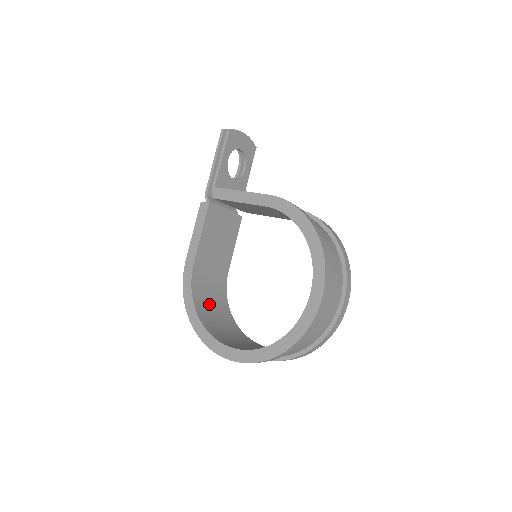
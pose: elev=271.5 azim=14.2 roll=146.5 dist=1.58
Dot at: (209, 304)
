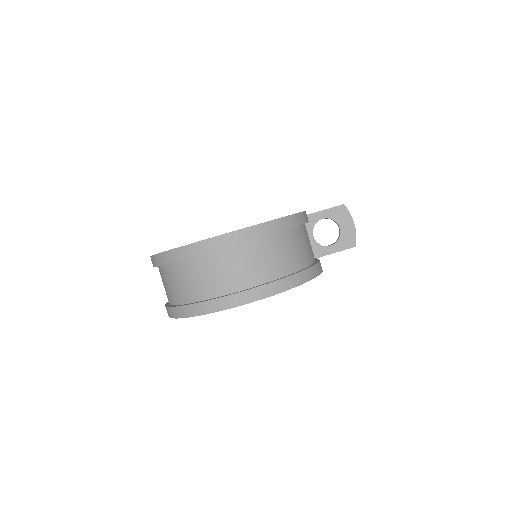
Dot at: occluded
